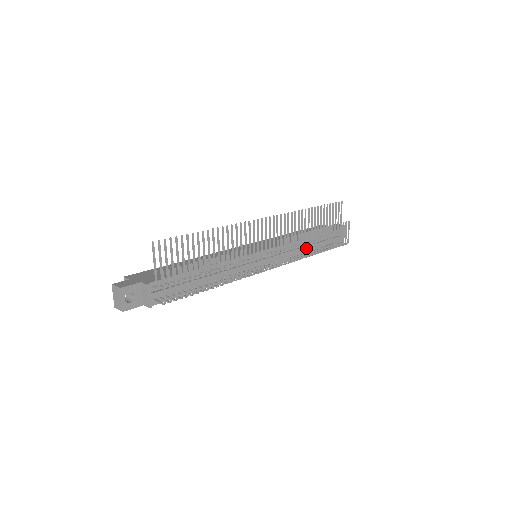
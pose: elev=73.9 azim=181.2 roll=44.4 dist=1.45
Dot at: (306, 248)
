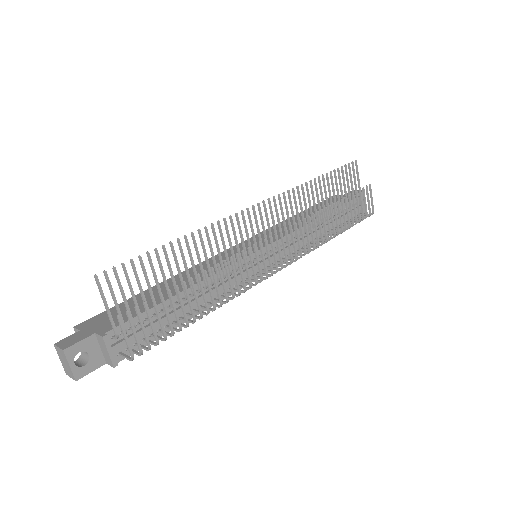
Dot at: (320, 232)
